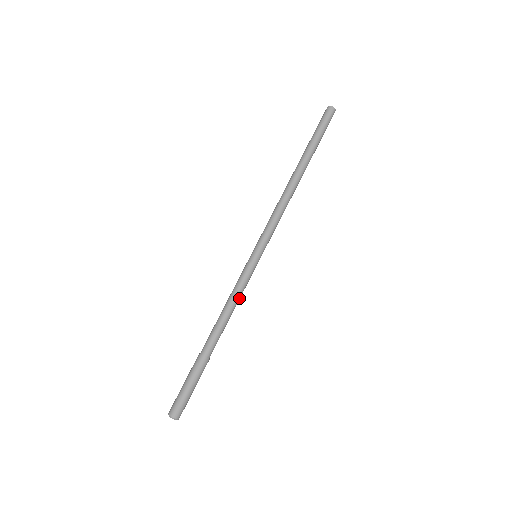
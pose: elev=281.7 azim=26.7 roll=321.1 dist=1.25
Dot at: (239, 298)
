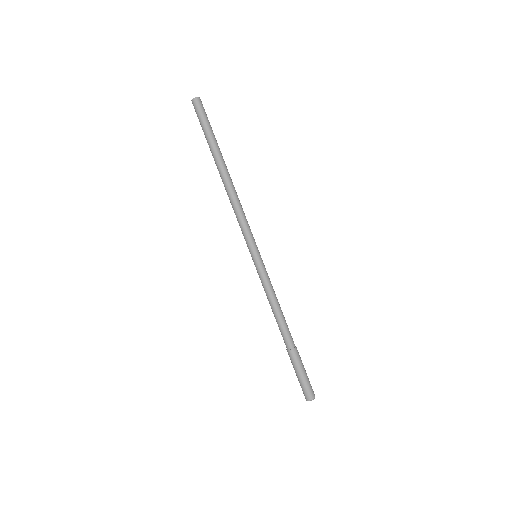
Dot at: (273, 294)
